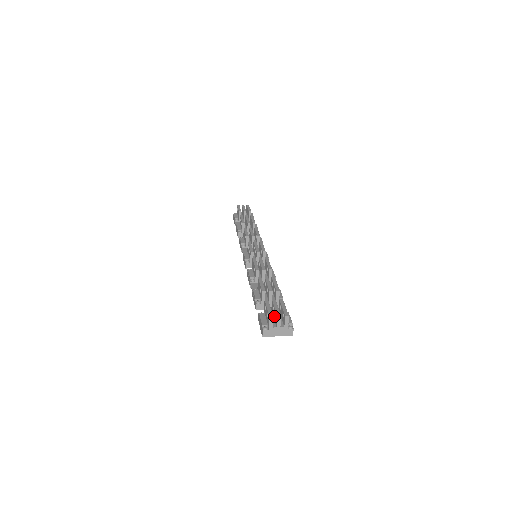
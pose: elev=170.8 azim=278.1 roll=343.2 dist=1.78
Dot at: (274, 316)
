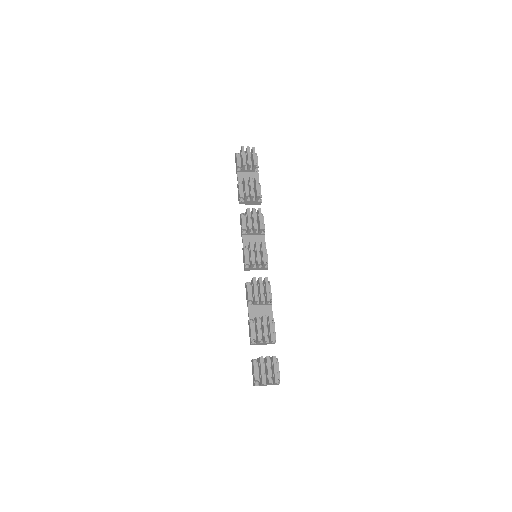
Dot at: (266, 373)
